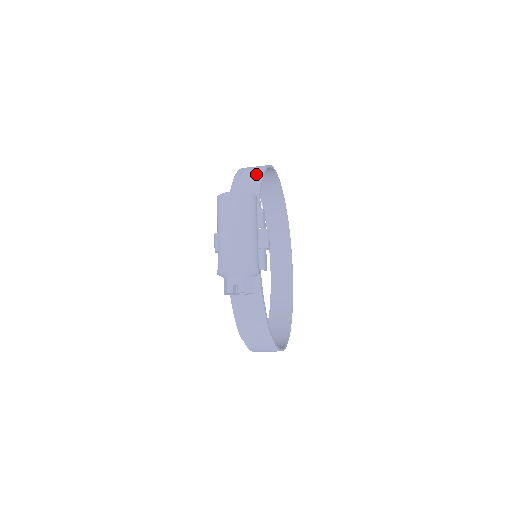
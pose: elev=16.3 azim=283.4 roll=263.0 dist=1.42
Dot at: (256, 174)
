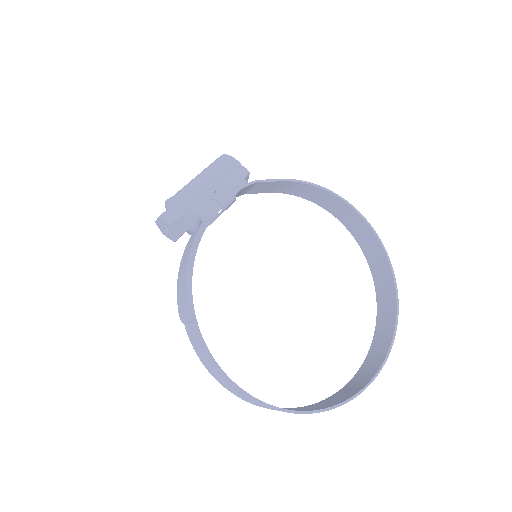
Dot at: occluded
